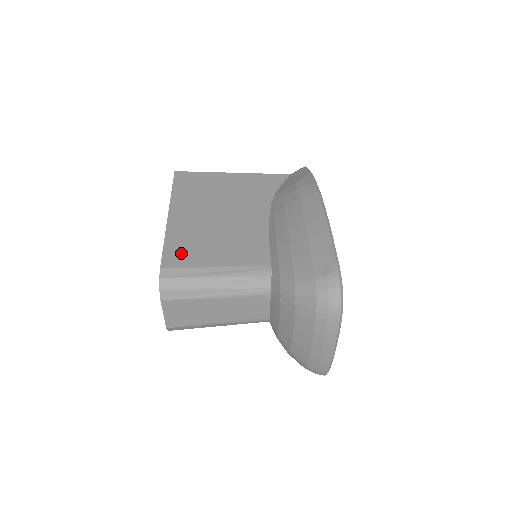
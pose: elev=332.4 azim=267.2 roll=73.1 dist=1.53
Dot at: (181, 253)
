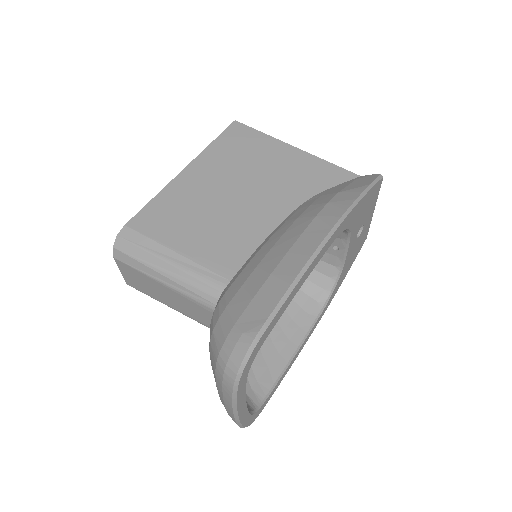
Dot at: (157, 218)
